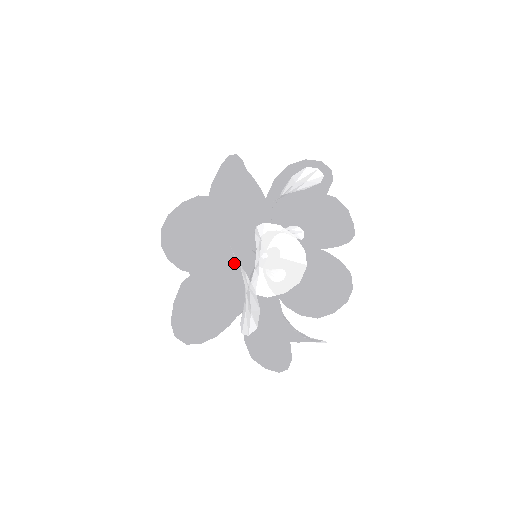
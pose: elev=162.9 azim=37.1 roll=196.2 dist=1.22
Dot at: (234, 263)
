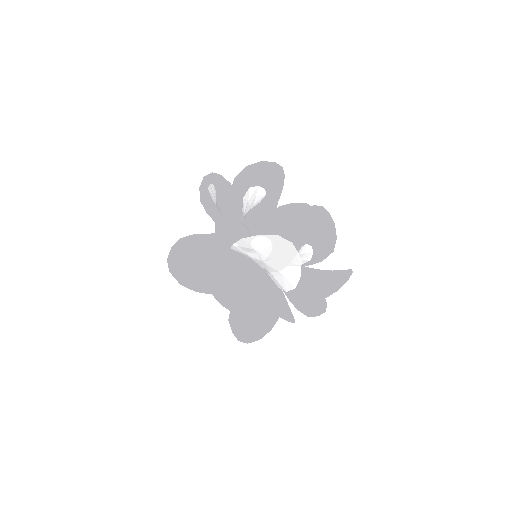
Dot at: occluded
